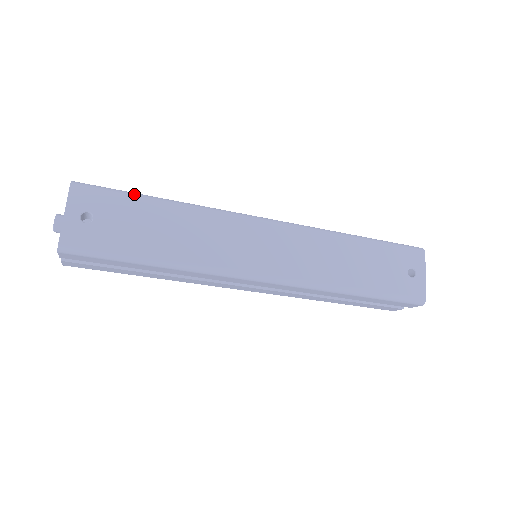
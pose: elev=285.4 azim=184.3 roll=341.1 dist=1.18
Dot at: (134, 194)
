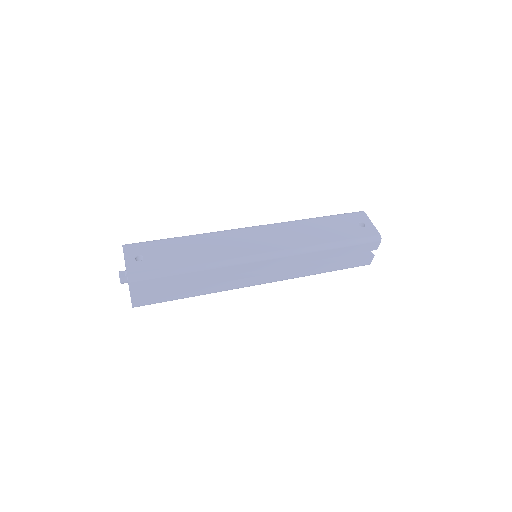
Dot at: (162, 239)
